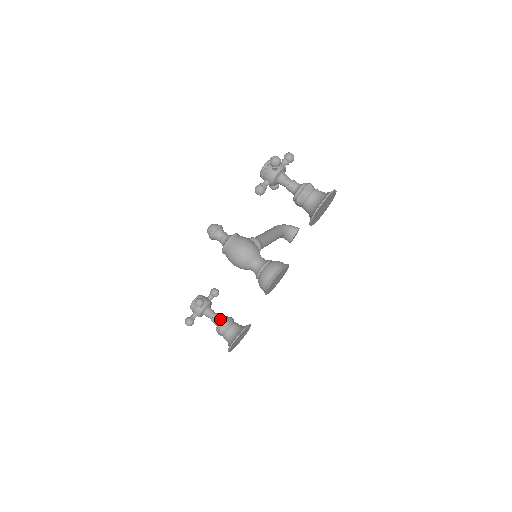
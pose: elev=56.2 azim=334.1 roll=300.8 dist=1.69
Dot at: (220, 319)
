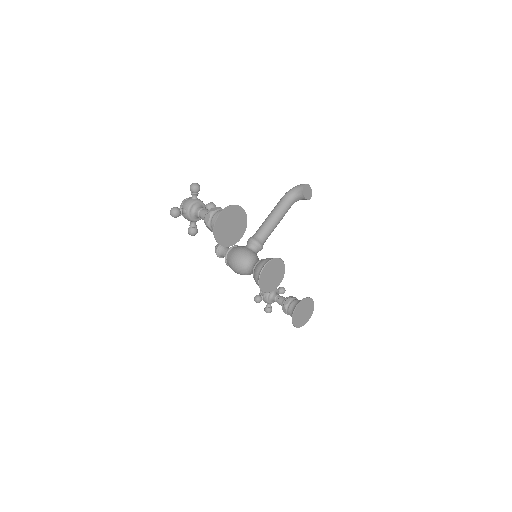
Dot at: (282, 302)
